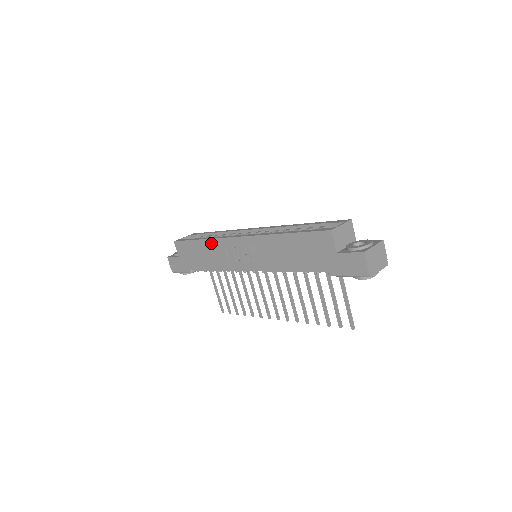
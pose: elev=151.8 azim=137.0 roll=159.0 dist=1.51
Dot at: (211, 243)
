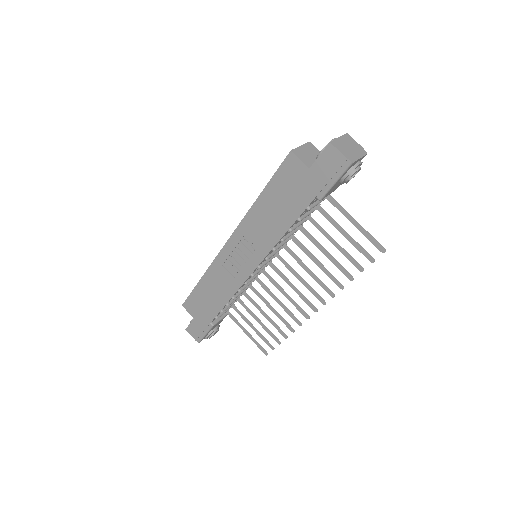
Dot at: (210, 274)
